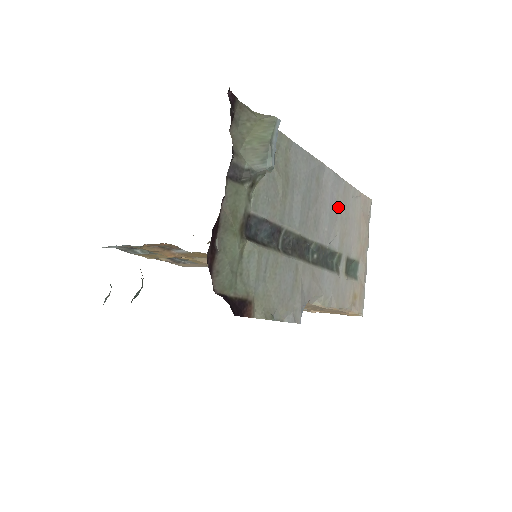
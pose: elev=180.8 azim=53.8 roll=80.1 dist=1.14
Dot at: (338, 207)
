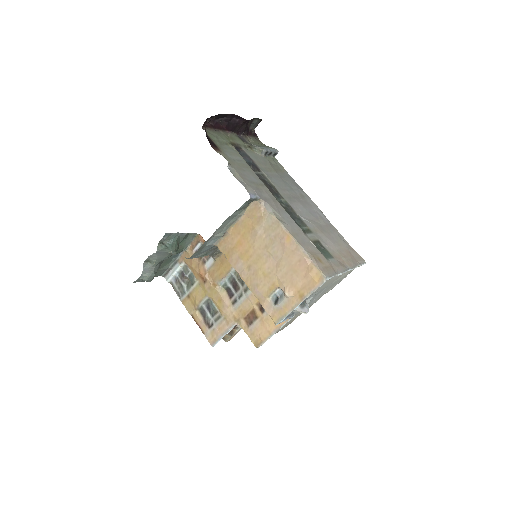
Dot at: (319, 221)
